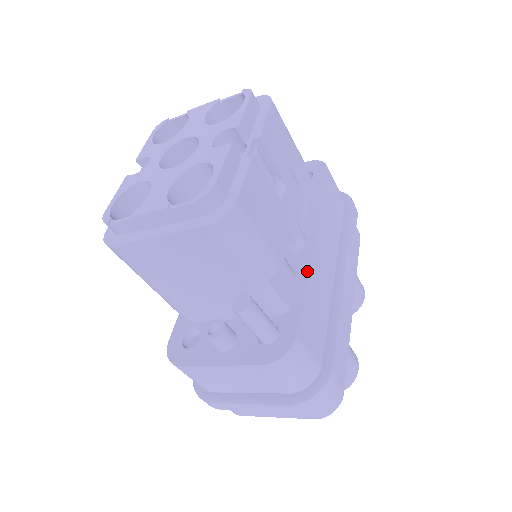
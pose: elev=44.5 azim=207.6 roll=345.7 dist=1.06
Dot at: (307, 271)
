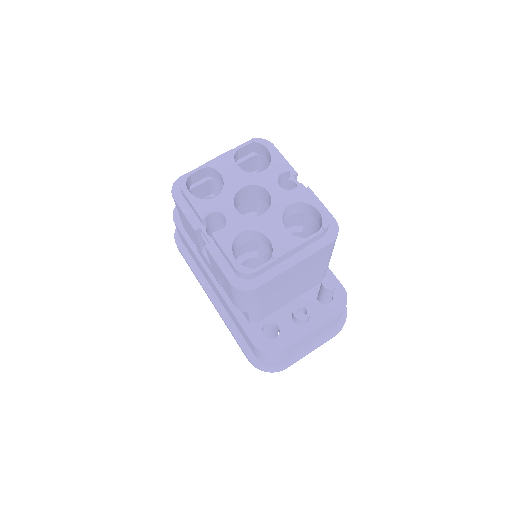
Dot at: occluded
